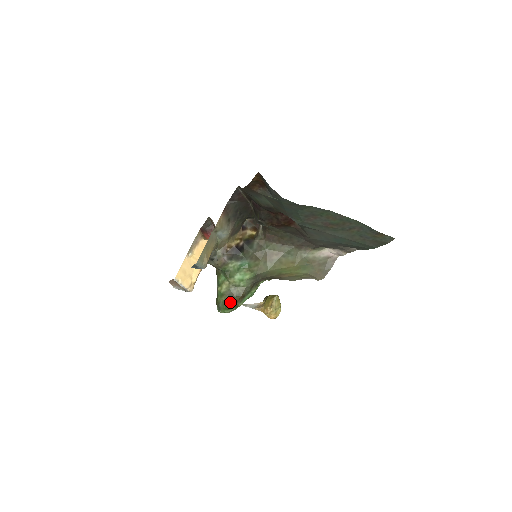
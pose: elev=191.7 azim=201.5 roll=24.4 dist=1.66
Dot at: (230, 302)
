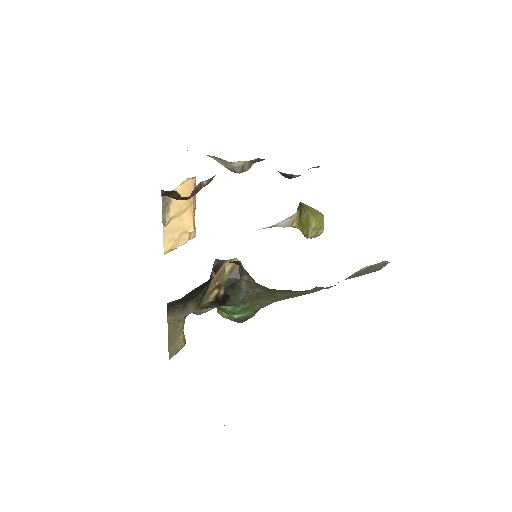
Dot at: (239, 322)
